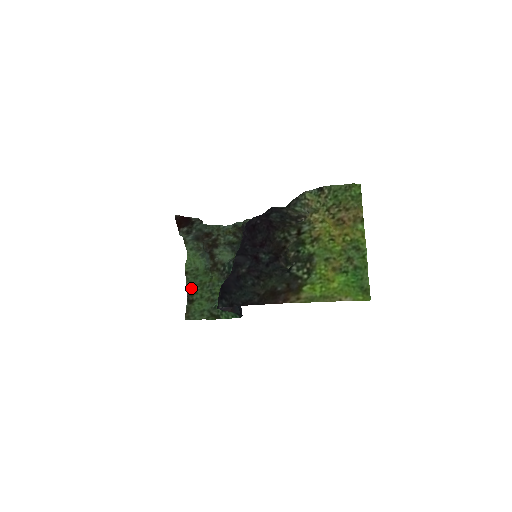
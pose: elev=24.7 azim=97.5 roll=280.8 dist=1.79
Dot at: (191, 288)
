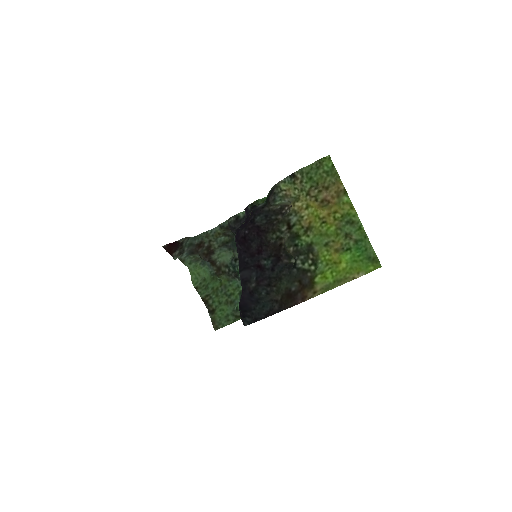
Dot at: (207, 299)
